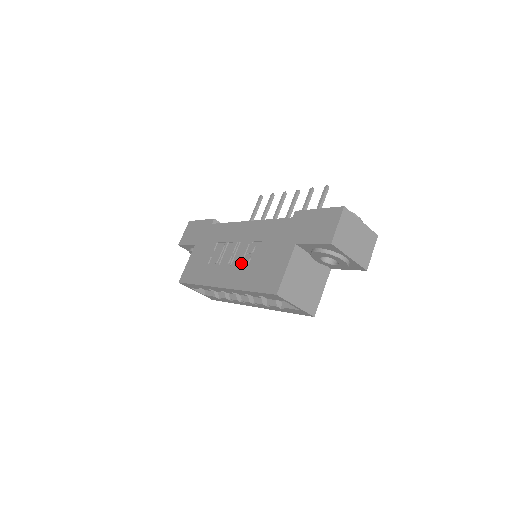
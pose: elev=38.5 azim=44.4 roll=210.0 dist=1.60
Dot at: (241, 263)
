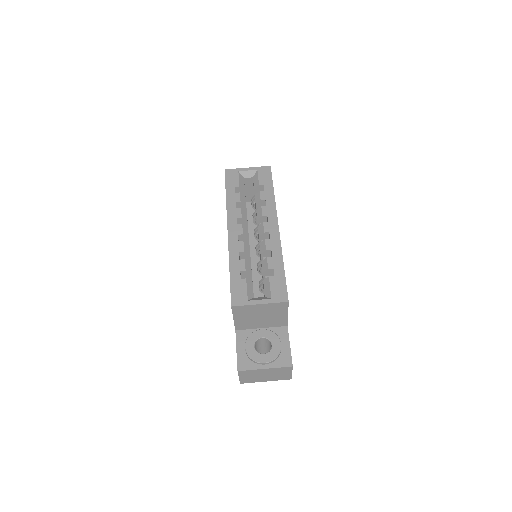
Dot at: occluded
